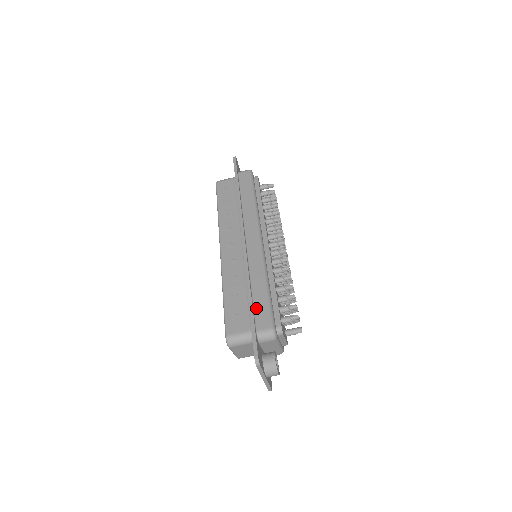
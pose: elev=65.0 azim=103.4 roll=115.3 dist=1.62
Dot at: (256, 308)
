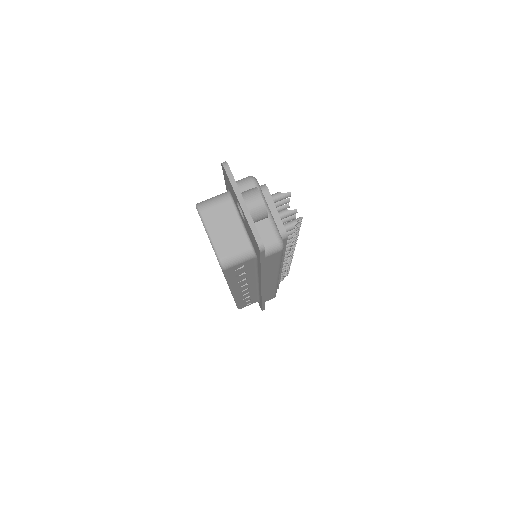
Dot at: occluded
